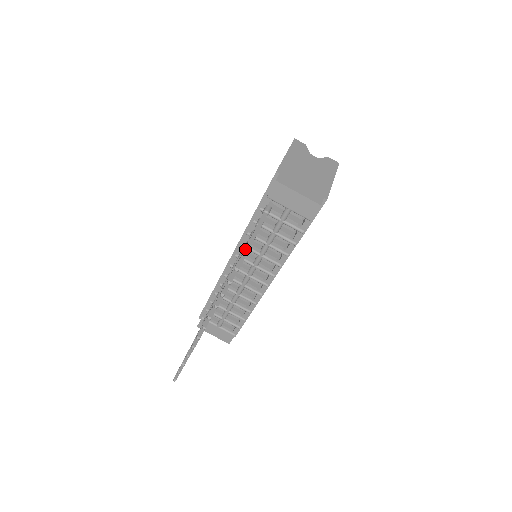
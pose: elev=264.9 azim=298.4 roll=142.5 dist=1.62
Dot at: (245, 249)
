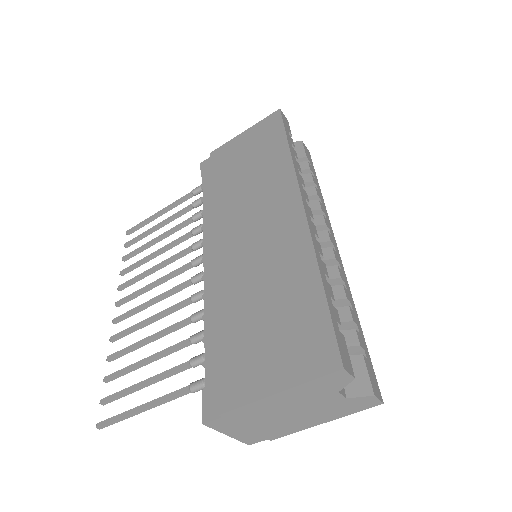
Dot at: (121, 418)
